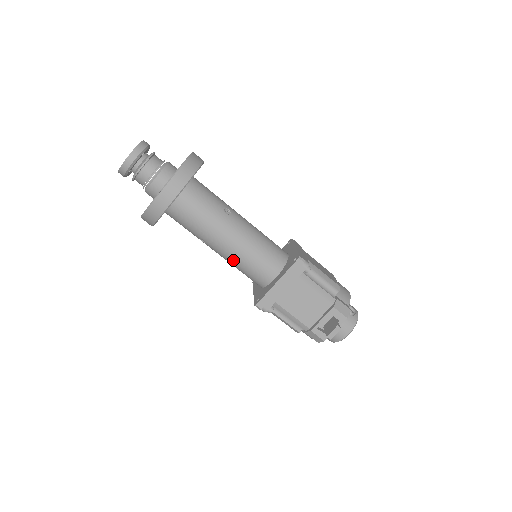
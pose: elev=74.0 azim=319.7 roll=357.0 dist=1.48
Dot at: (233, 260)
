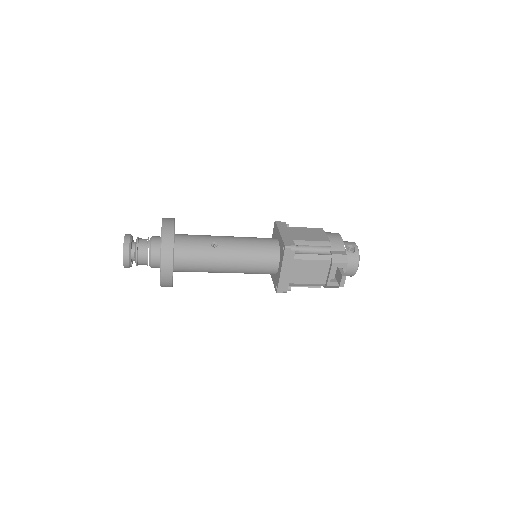
Dot at: (241, 272)
